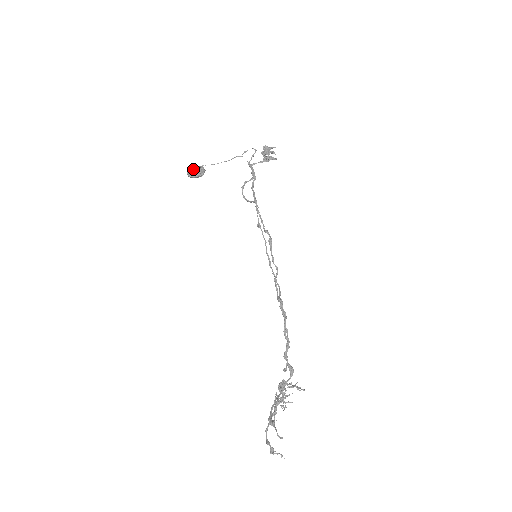
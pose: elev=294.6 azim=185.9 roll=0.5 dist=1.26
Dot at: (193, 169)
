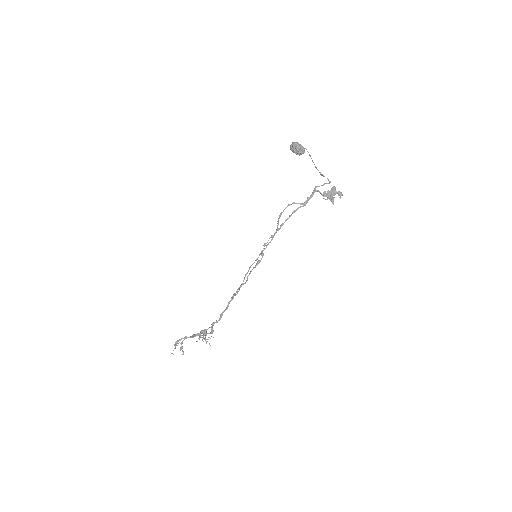
Dot at: (294, 146)
